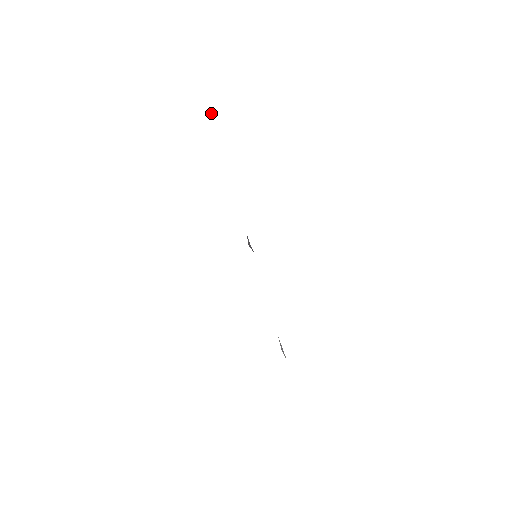
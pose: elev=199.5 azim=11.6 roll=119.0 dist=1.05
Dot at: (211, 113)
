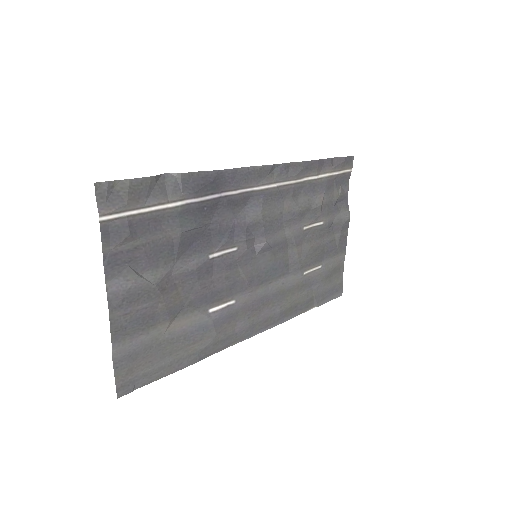
Dot at: (173, 174)
